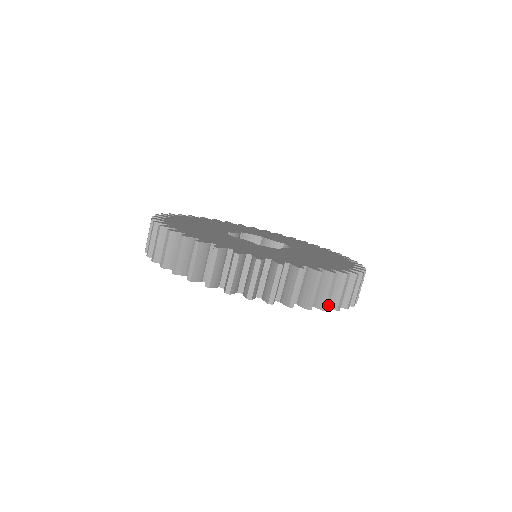
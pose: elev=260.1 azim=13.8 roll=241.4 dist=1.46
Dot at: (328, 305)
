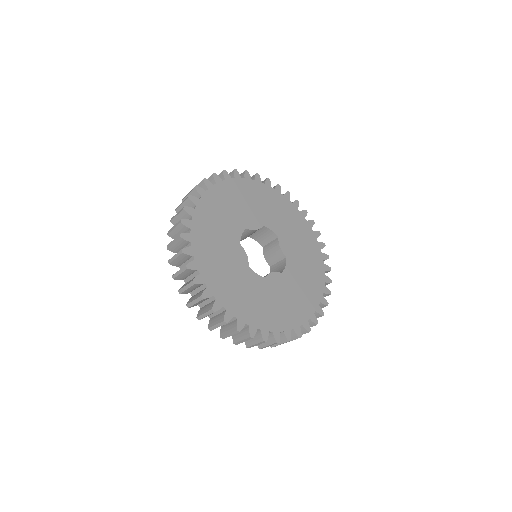
Dot at: occluded
